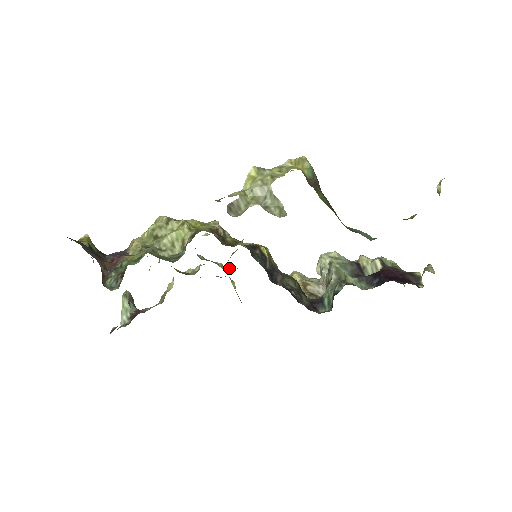
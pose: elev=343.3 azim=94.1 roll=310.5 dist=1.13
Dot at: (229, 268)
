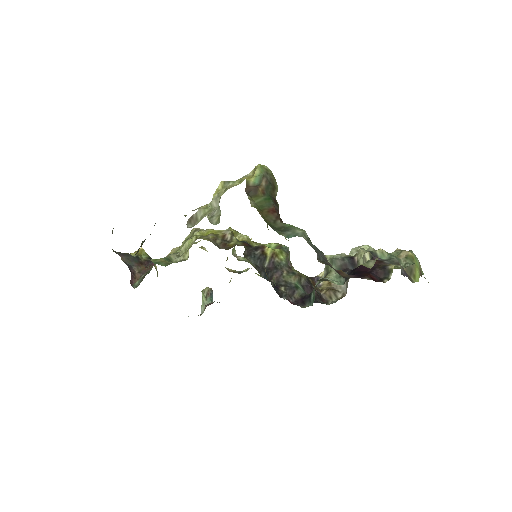
Dot at: occluded
